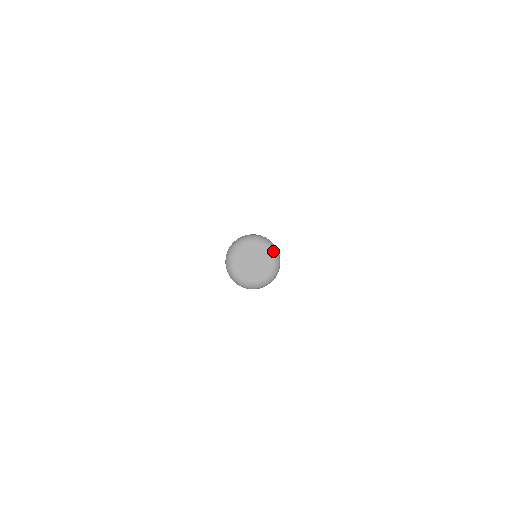
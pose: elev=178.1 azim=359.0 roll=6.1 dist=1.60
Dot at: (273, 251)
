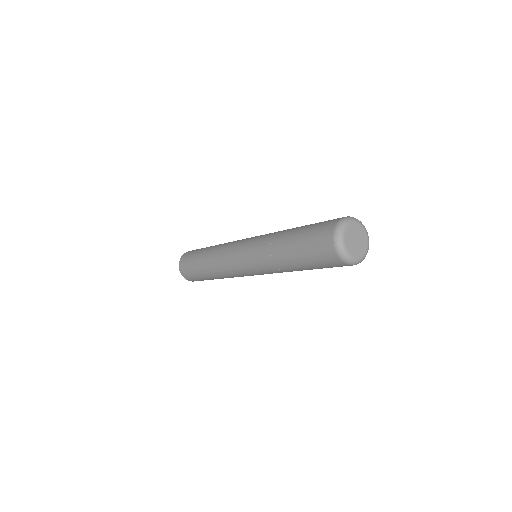
Dot at: occluded
